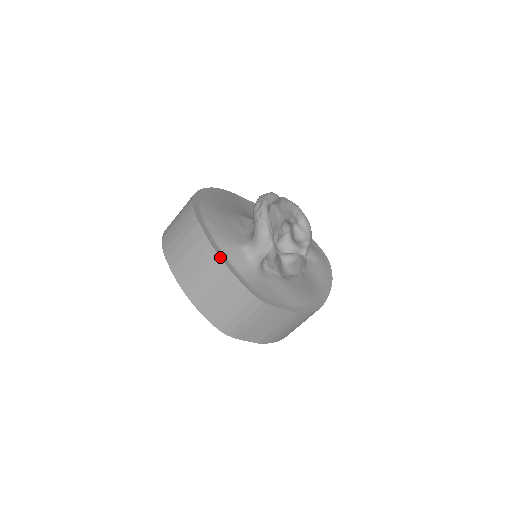
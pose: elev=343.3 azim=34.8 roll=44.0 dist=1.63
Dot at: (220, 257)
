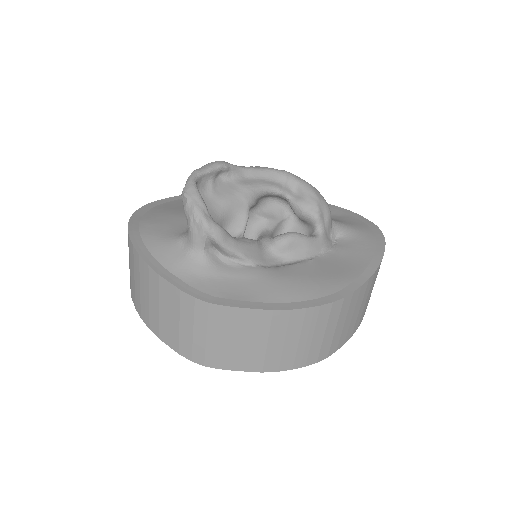
Dot at: (142, 258)
